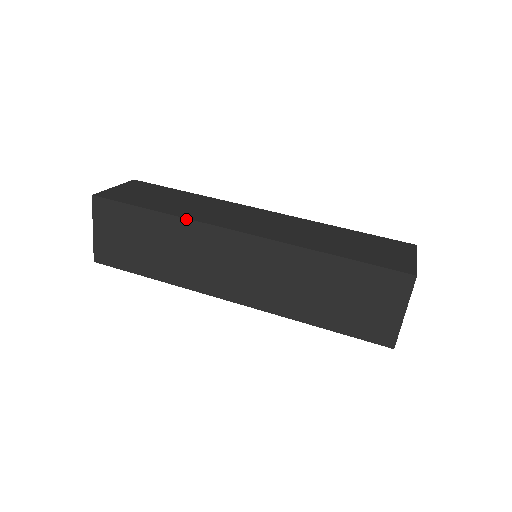
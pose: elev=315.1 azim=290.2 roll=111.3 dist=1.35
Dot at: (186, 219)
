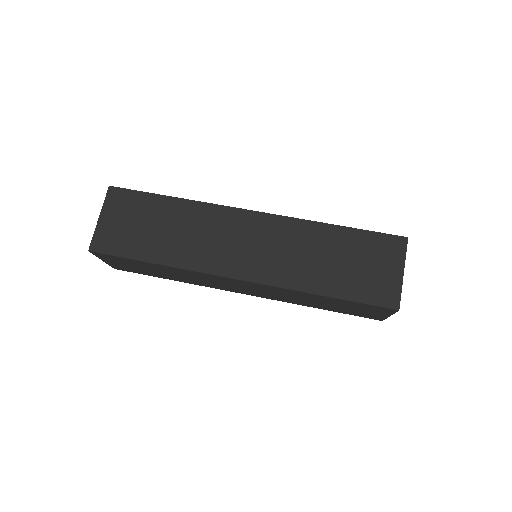
Dot at: (203, 202)
